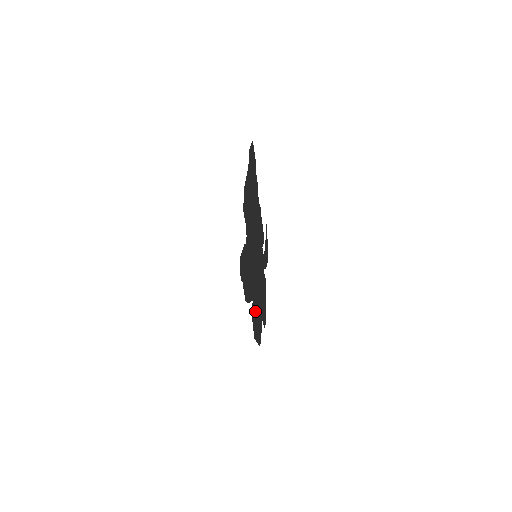
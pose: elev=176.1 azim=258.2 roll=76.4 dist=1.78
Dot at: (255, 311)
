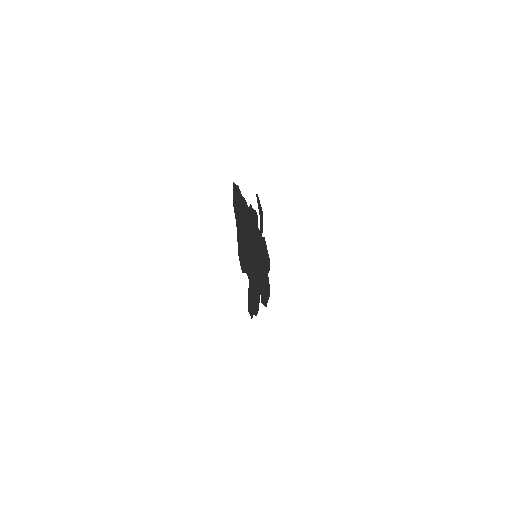
Dot at: (263, 290)
